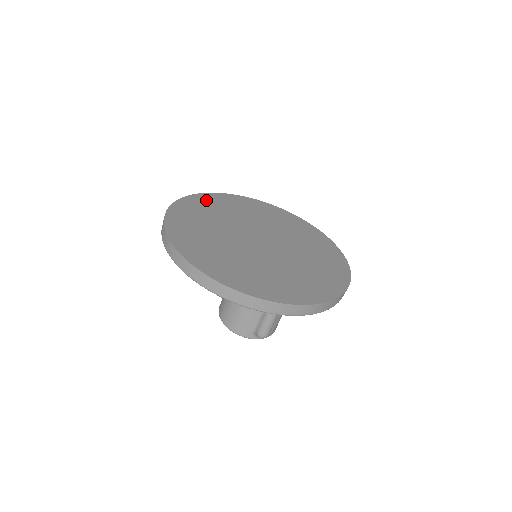
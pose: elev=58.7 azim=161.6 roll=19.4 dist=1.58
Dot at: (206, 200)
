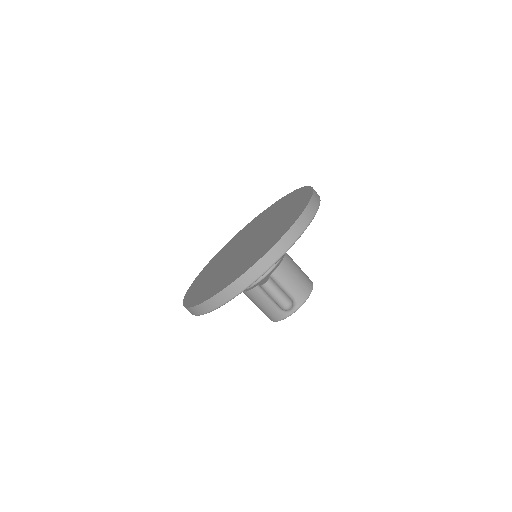
Dot at: (222, 250)
